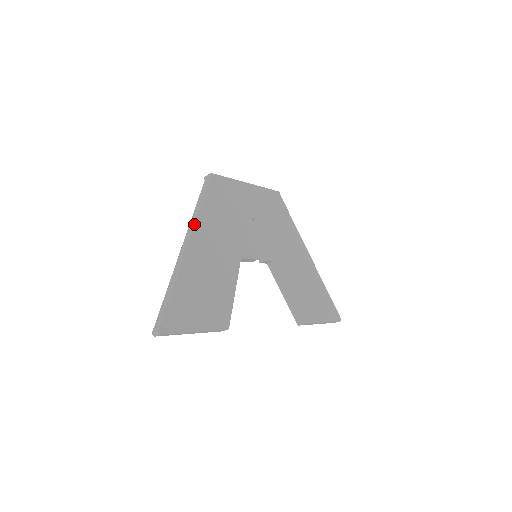
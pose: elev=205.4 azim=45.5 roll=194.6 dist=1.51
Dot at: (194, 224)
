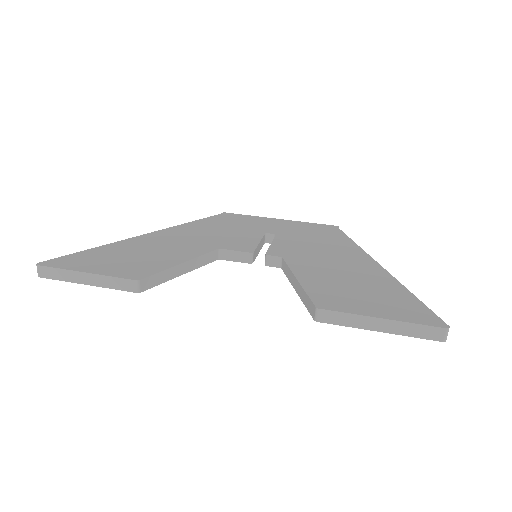
Dot at: (168, 228)
